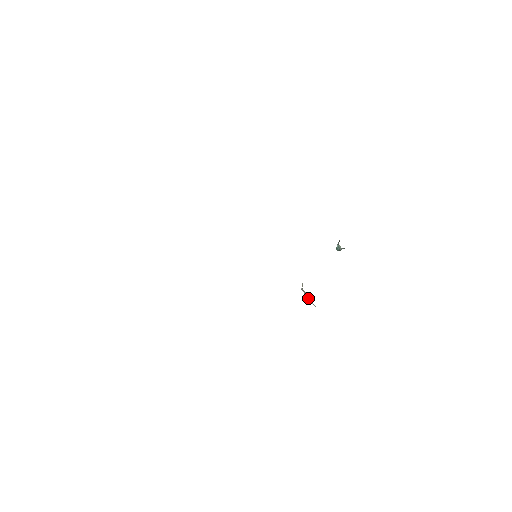
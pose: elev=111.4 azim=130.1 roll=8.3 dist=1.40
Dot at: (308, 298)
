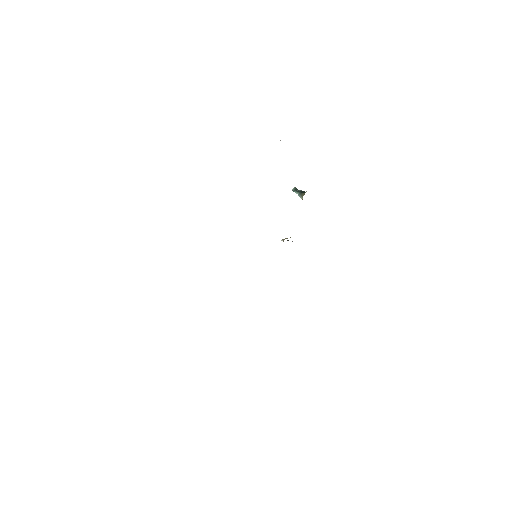
Dot at: occluded
